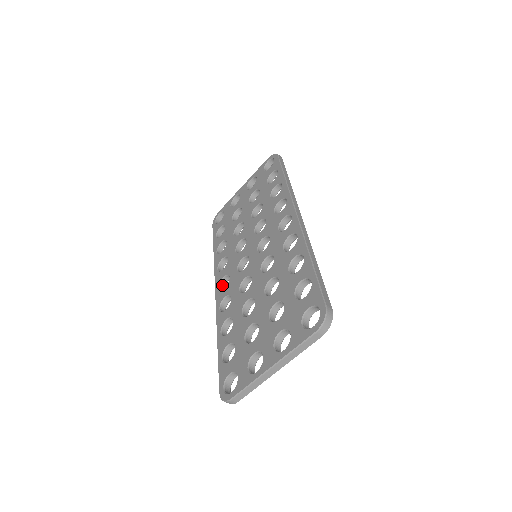
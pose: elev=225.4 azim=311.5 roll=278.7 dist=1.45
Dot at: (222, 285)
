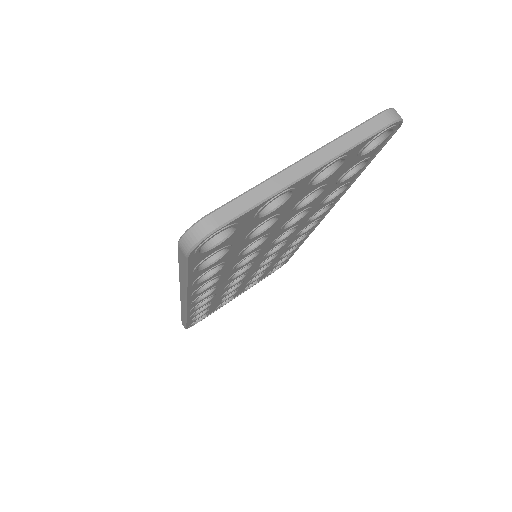
Dot at: occluded
